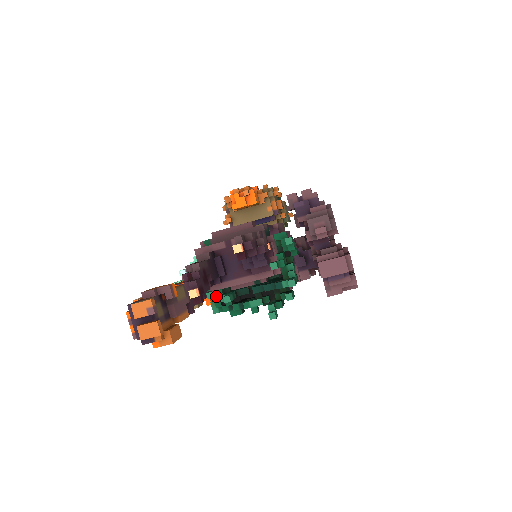
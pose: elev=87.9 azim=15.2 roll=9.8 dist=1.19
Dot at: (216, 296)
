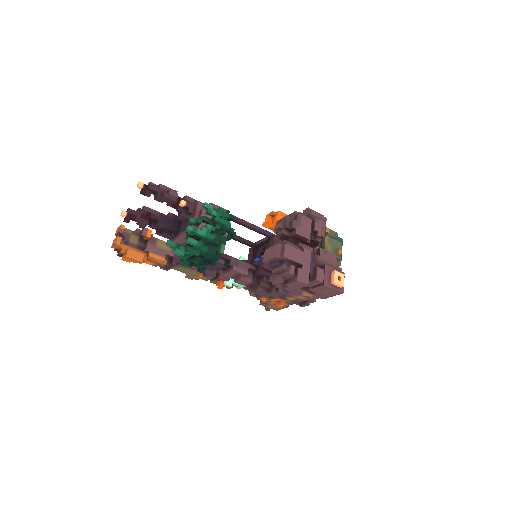
Dot at: occluded
